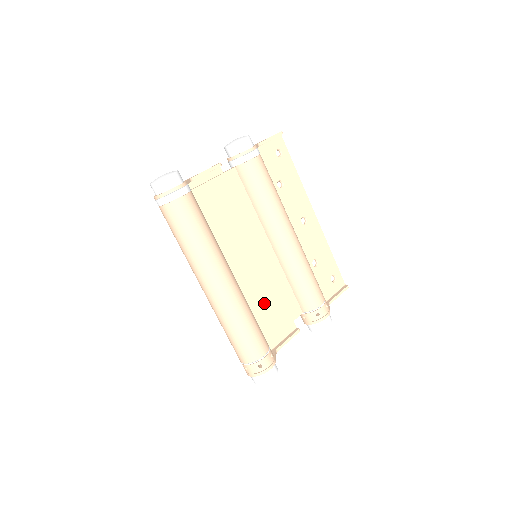
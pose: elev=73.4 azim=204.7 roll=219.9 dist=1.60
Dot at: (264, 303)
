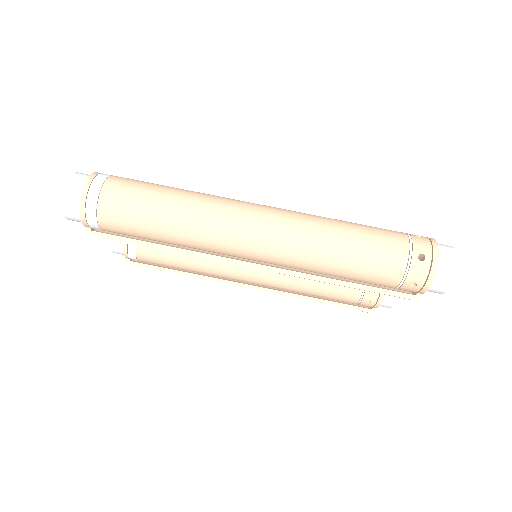
Dot at: occluded
